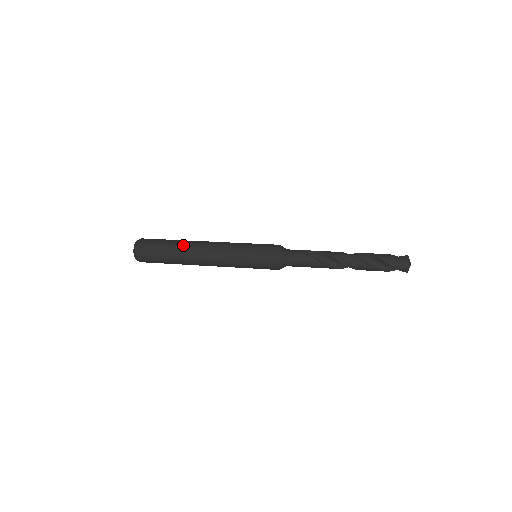
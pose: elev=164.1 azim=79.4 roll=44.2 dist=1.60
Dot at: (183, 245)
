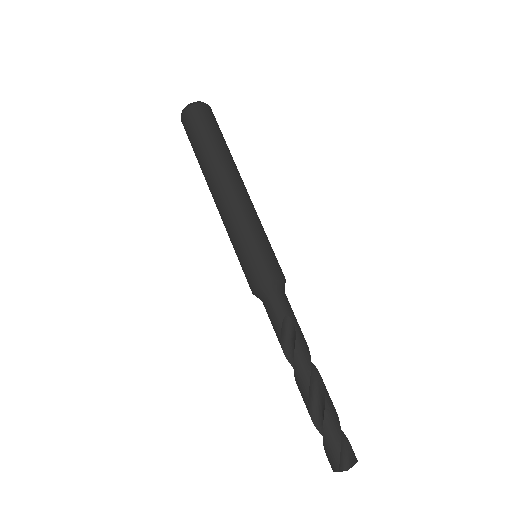
Dot at: (212, 162)
